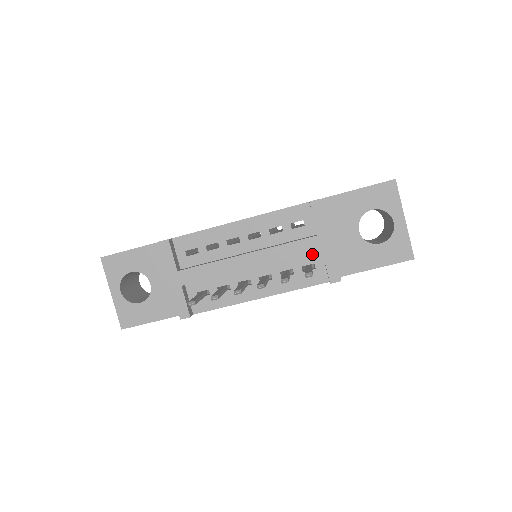
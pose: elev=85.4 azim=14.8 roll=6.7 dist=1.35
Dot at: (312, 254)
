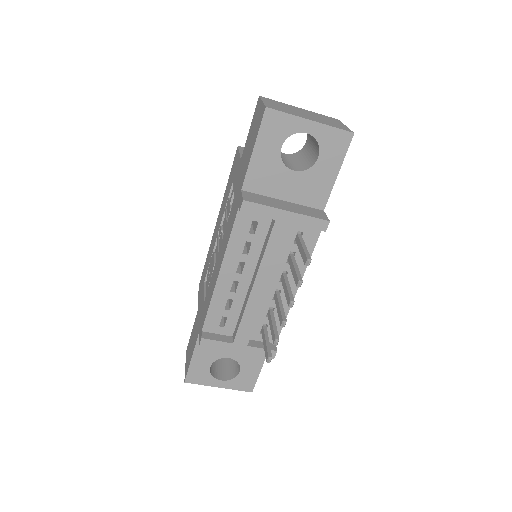
Dot at: occluded
